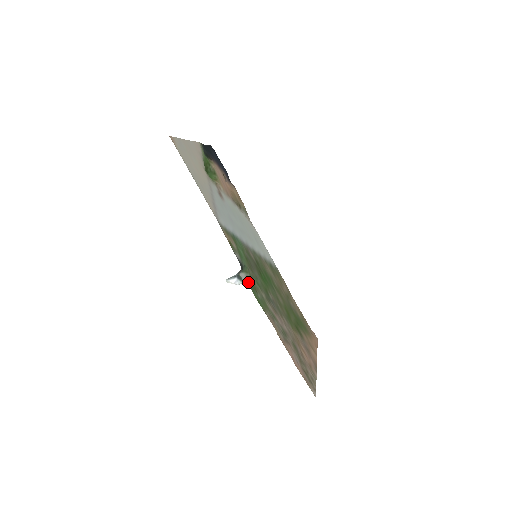
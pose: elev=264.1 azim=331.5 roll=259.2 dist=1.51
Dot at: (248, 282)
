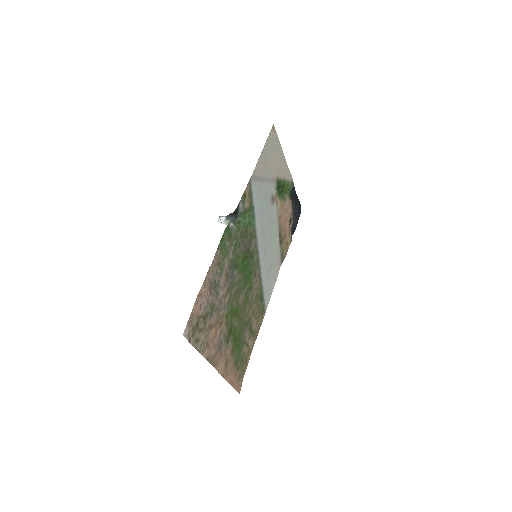
Dot at: (229, 221)
